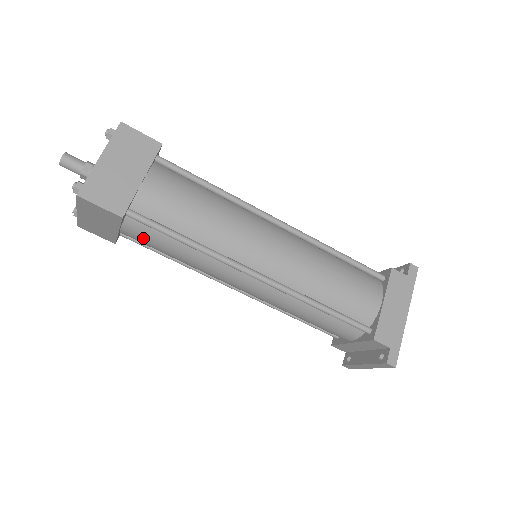
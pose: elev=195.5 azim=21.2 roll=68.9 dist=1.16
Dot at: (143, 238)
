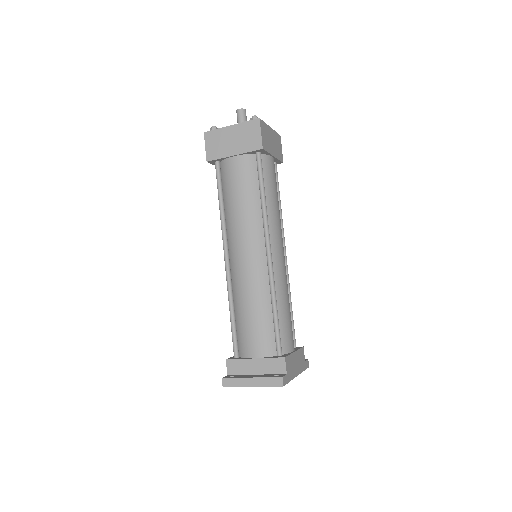
Dot at: (241, 172)
